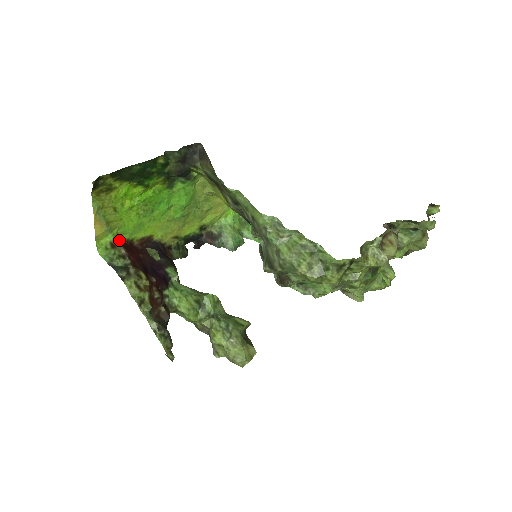
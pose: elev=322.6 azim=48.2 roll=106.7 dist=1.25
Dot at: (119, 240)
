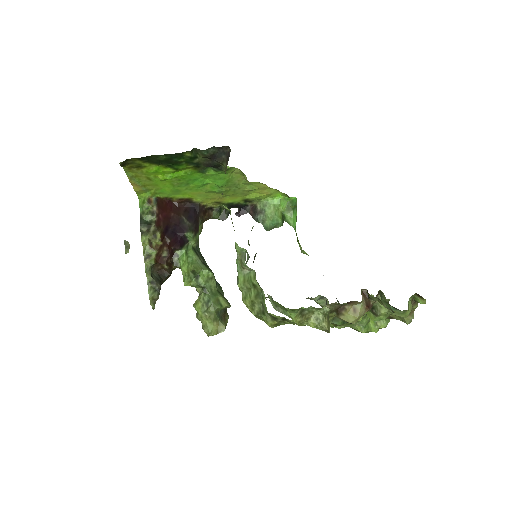
Dot at: (158, 197)
